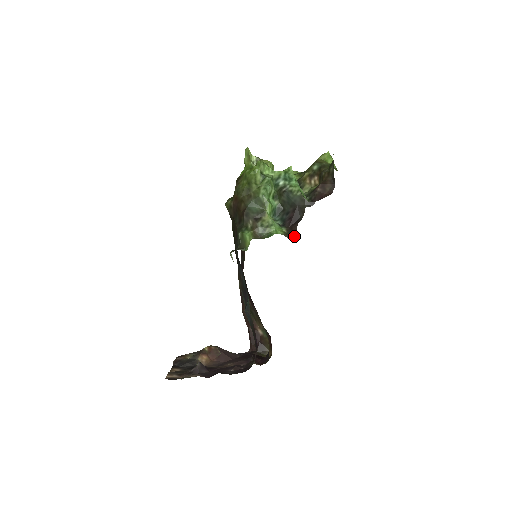
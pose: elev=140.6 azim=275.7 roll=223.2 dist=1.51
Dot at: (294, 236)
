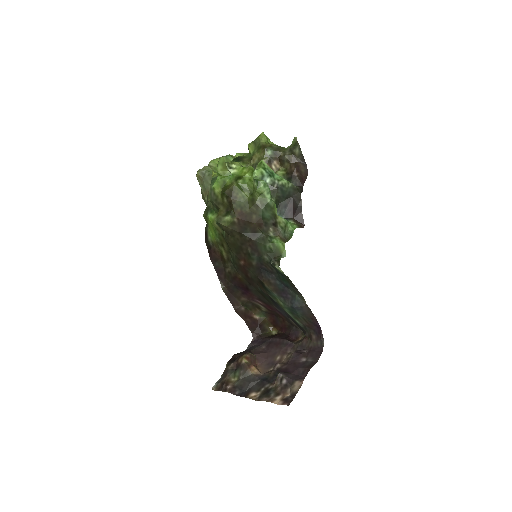
Dot at: (304, 224)
